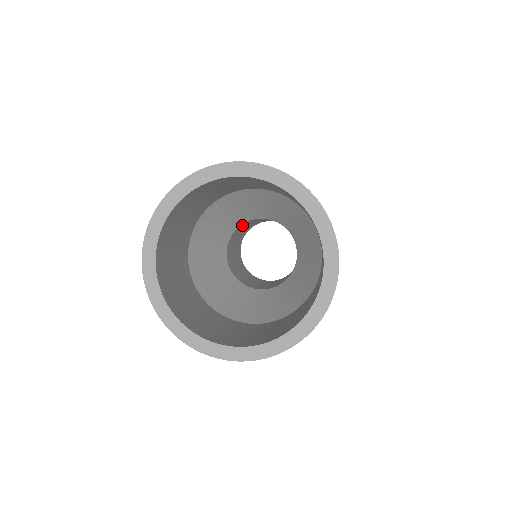
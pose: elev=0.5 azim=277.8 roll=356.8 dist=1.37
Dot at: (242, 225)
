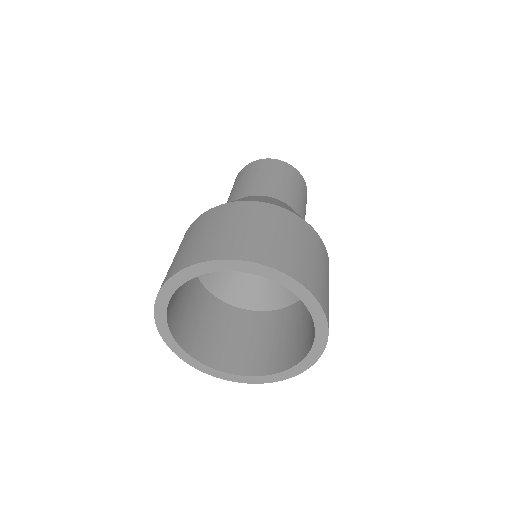
Dot at: occluded
